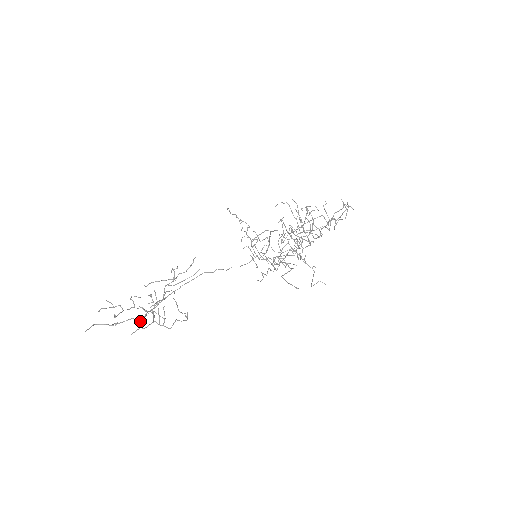
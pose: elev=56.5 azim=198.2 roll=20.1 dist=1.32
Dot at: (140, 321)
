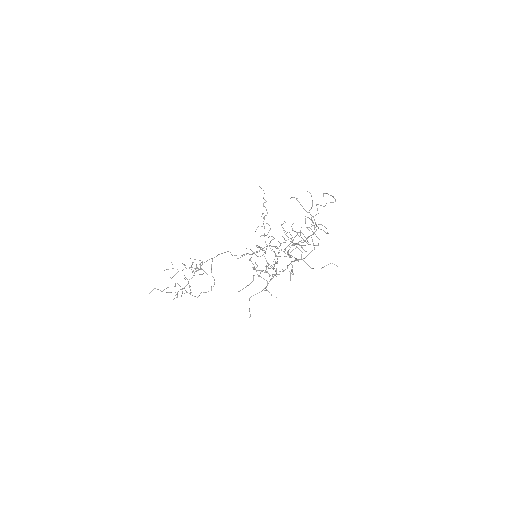
Dot at: (177, 293)
